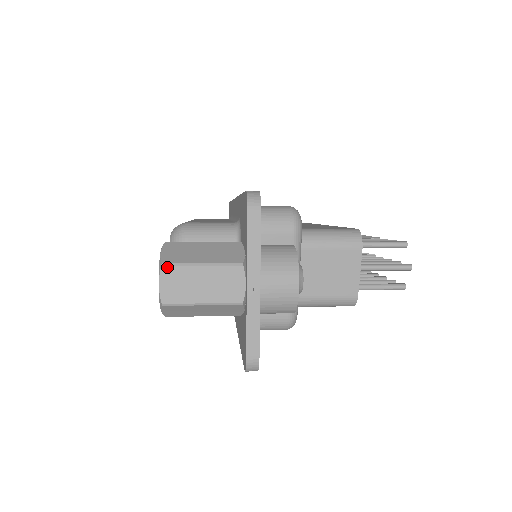
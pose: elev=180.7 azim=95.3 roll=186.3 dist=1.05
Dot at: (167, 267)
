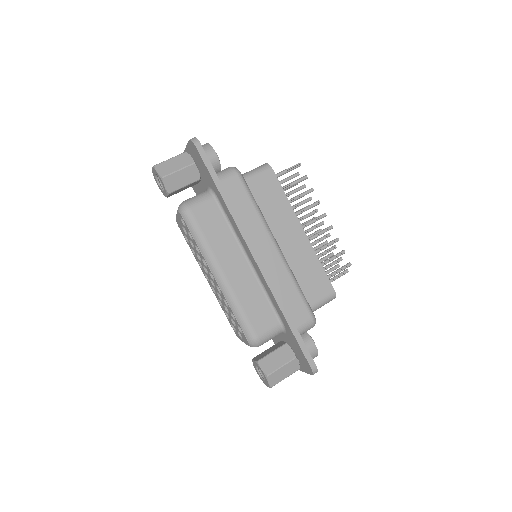
Dot at: occluded
